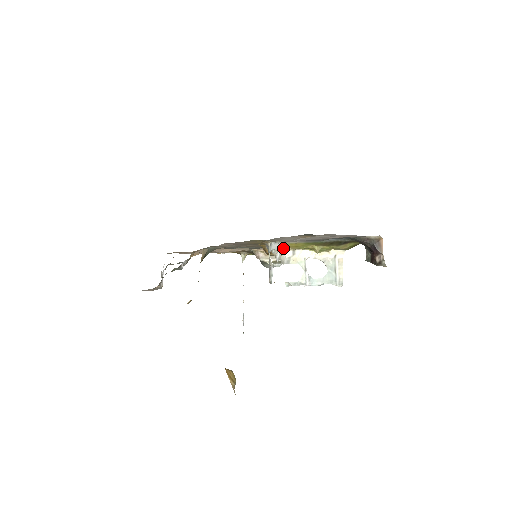
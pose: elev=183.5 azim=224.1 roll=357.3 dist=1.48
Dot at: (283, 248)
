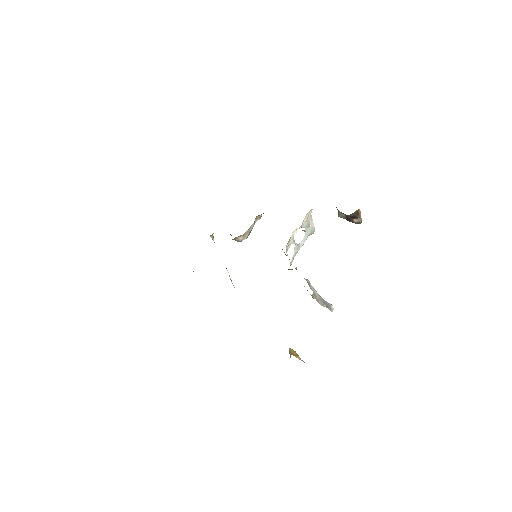
Dot at: occluded
